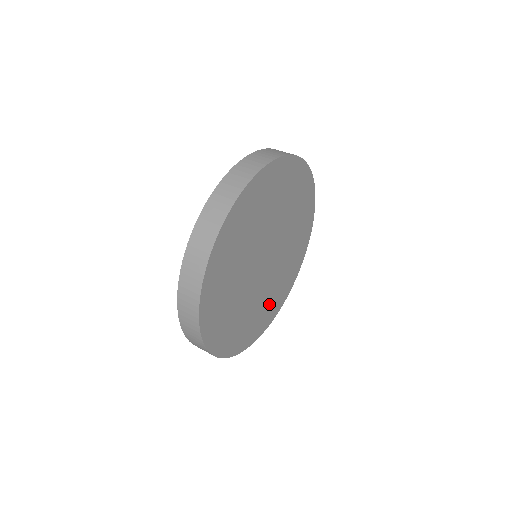
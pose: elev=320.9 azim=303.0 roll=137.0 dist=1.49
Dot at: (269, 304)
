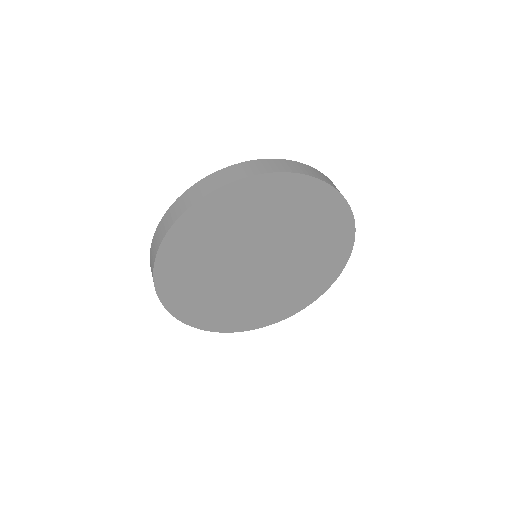
Dot at: (290, 295)
